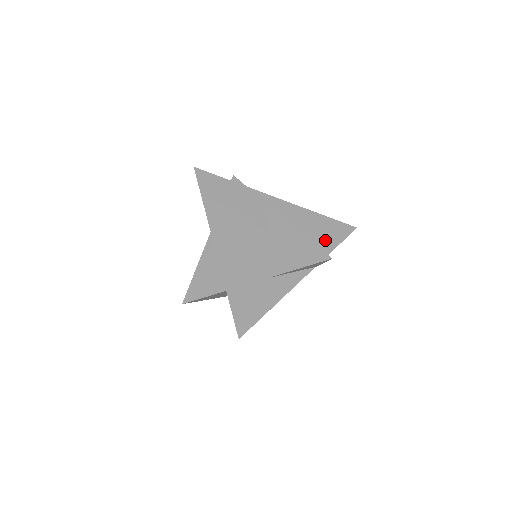
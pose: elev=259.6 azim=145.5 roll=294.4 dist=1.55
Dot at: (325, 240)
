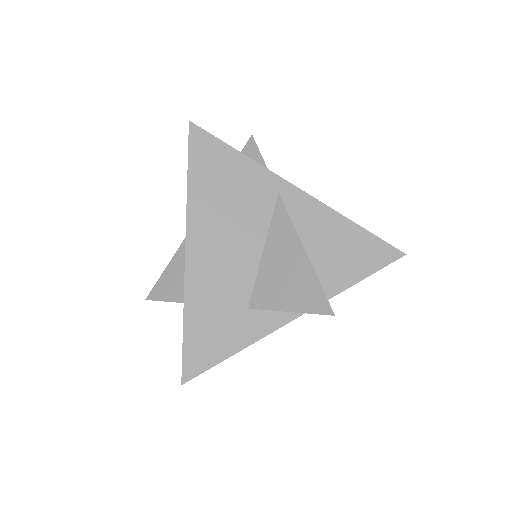
Dot at: (349, 266)
